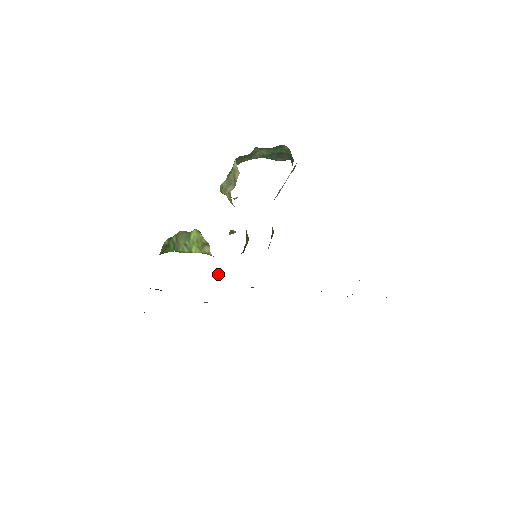
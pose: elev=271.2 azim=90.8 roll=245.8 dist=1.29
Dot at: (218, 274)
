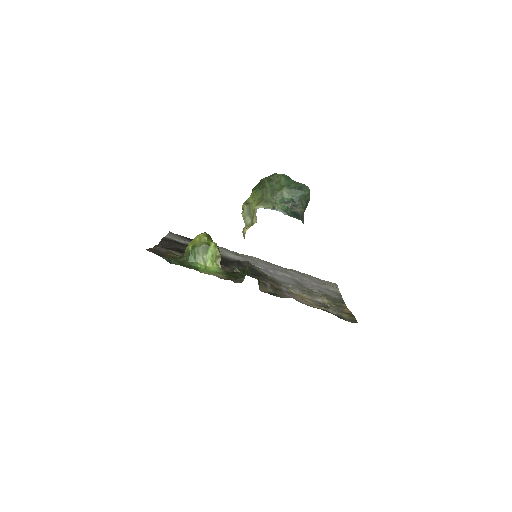
Dot at: occluded
